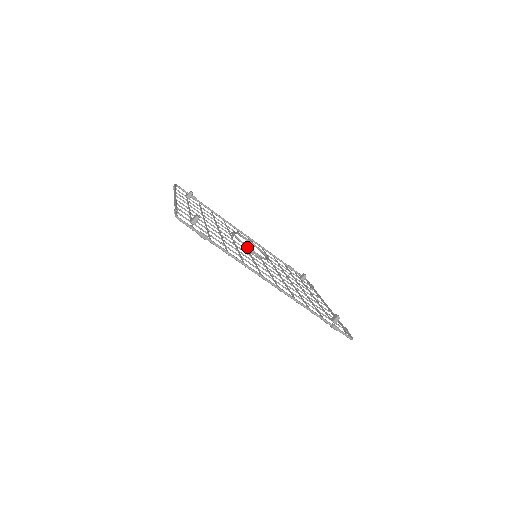
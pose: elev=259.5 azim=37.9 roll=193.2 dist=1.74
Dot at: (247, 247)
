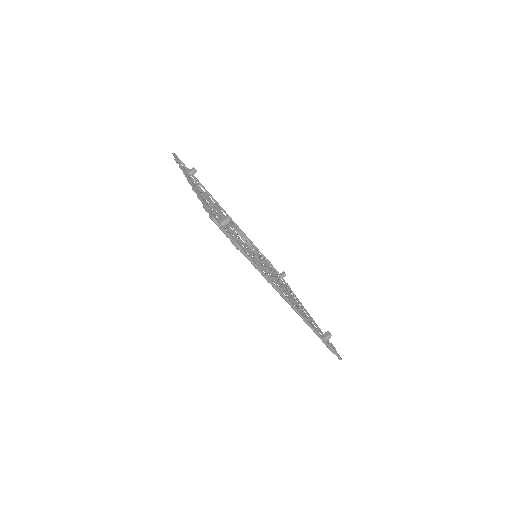
Dot at: (247, 244)
